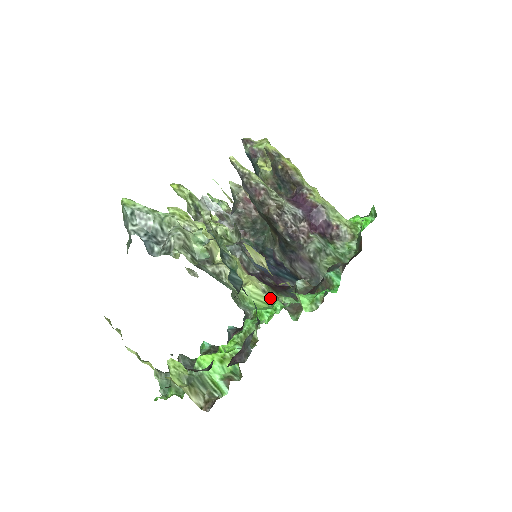
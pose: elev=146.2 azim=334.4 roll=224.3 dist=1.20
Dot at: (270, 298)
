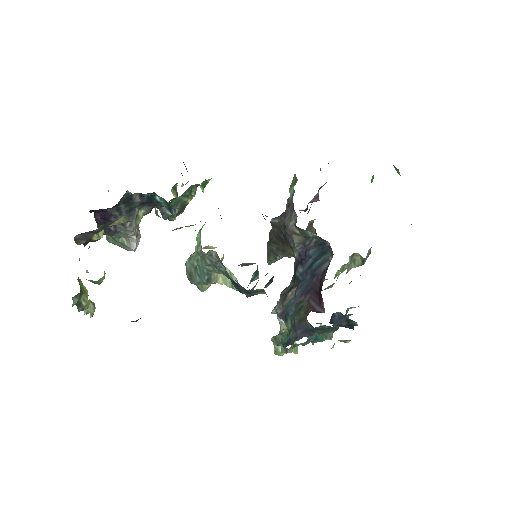
Dot at: occluded
